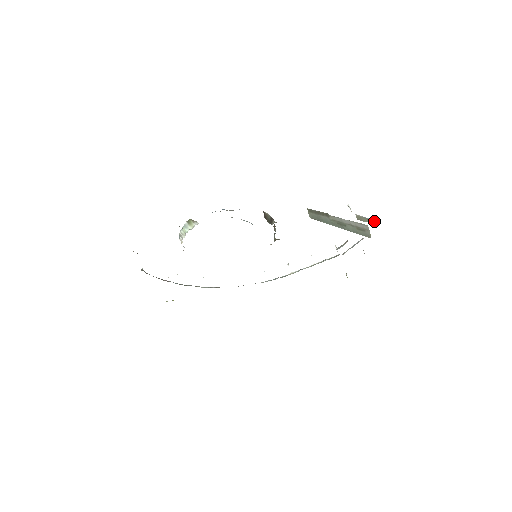
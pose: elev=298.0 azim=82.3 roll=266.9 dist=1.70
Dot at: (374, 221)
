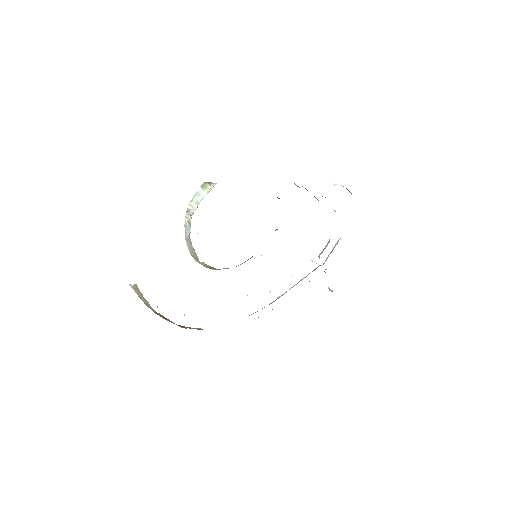
Dot at: occluded
